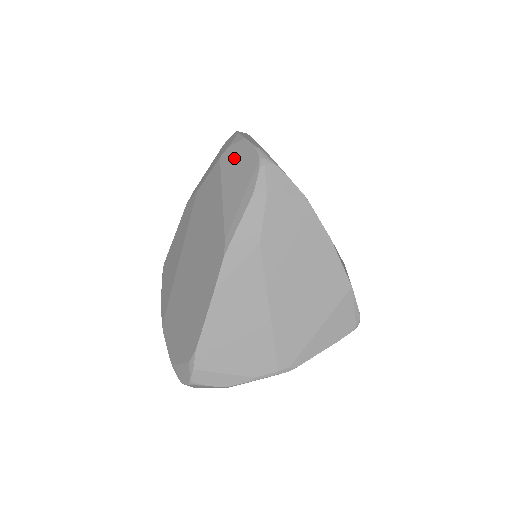
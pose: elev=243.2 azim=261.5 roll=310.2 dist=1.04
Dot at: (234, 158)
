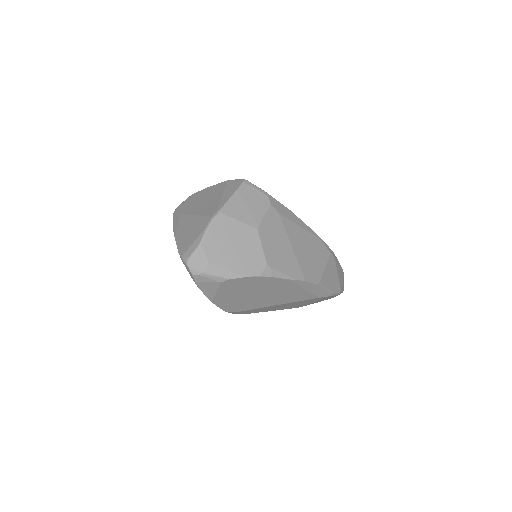
Dot at: occluded
